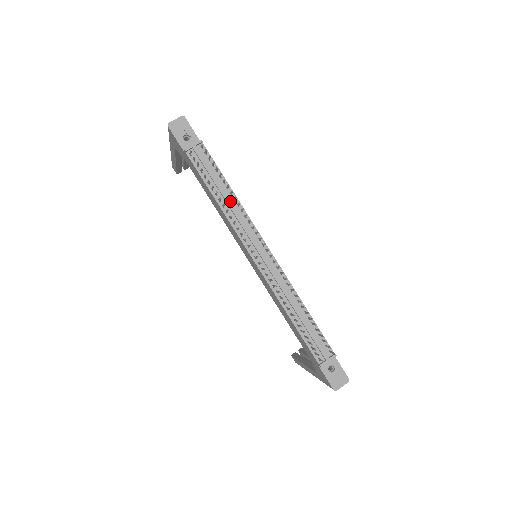
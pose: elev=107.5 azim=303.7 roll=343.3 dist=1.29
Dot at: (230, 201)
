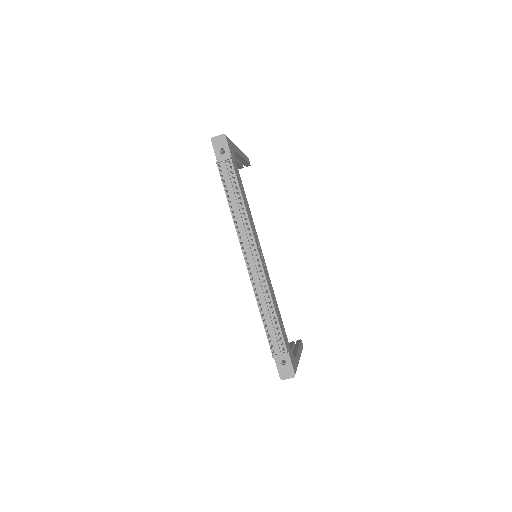
Dot at: (239, 209)
